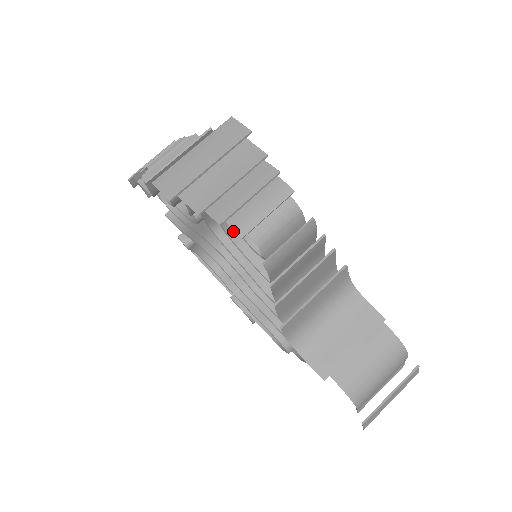
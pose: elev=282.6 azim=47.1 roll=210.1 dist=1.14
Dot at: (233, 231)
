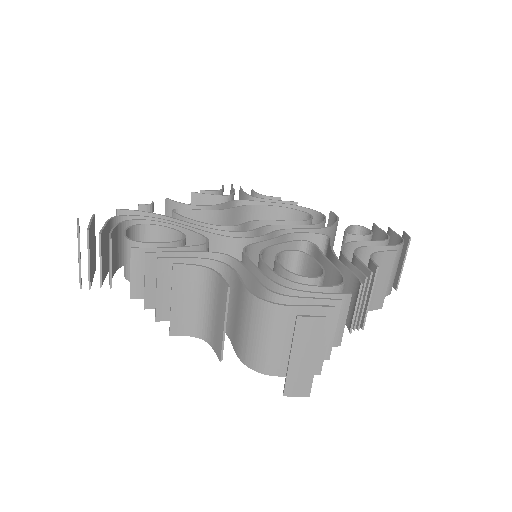
Dot at: occluded
